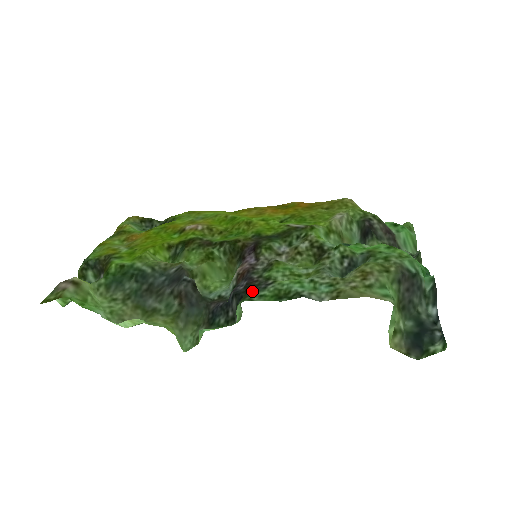
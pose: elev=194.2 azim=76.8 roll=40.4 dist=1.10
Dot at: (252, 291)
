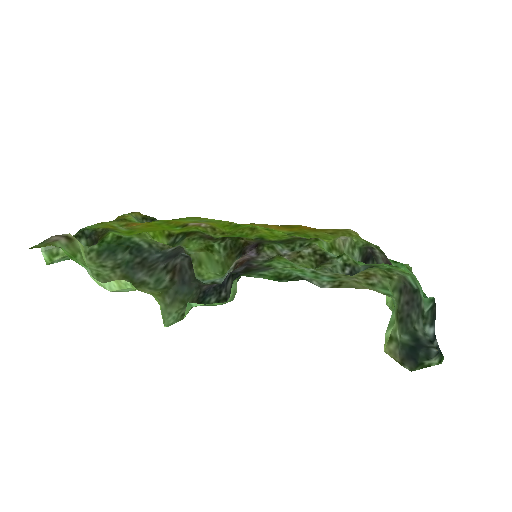
Dot at: (251, 272)
